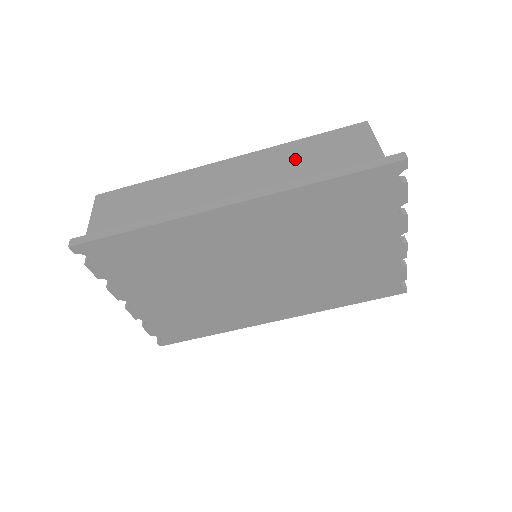
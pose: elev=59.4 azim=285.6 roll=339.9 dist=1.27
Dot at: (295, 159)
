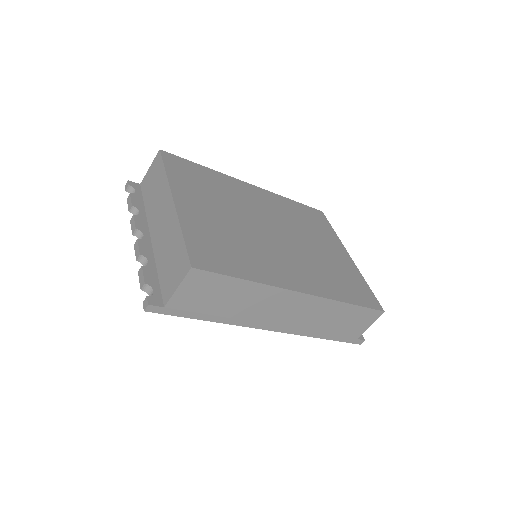
Dot at: (331, 318)
